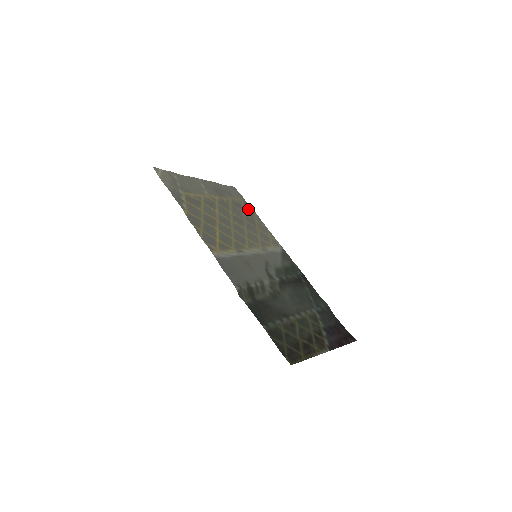
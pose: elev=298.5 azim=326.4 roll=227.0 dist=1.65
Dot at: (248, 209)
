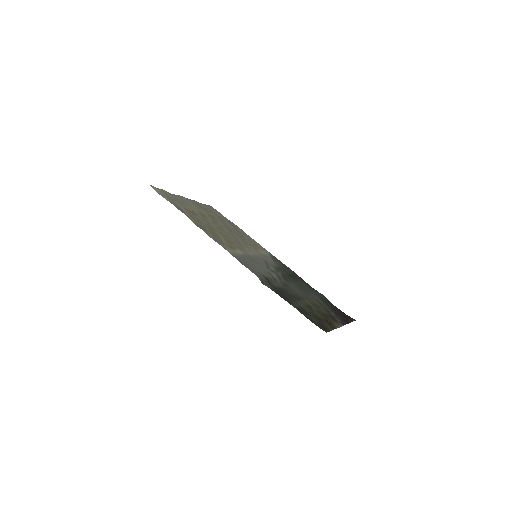
Dot at: (230, 222)
